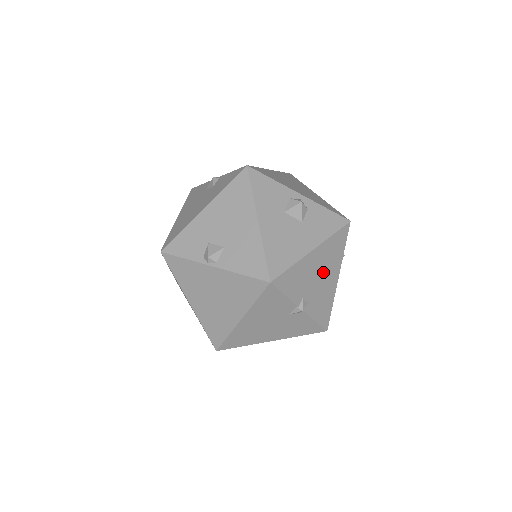
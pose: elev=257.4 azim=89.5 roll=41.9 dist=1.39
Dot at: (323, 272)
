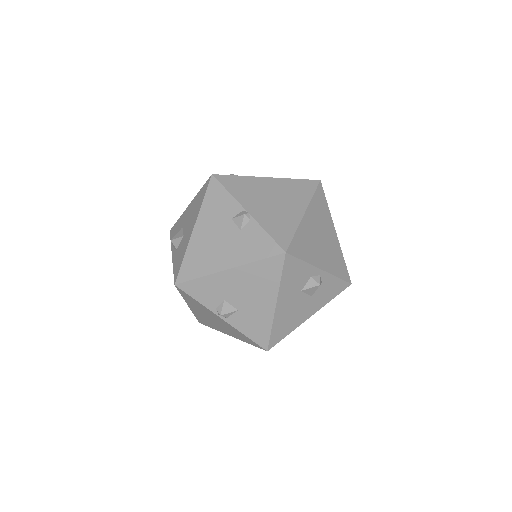
Dot at: occluded
